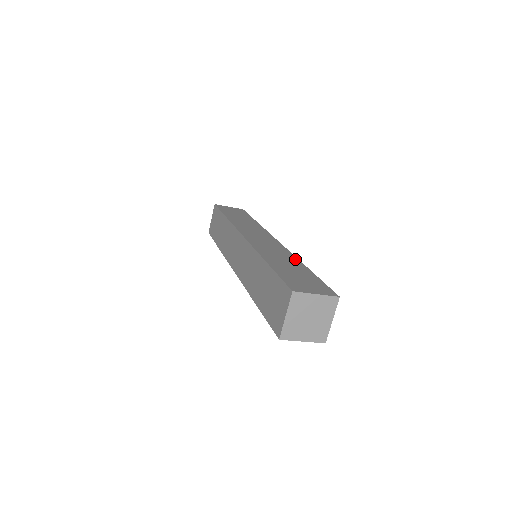
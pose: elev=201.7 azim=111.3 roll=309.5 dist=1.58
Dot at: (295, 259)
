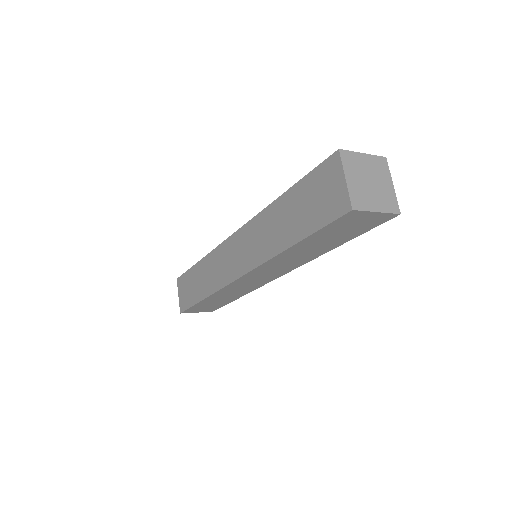
Dot at: occluded
